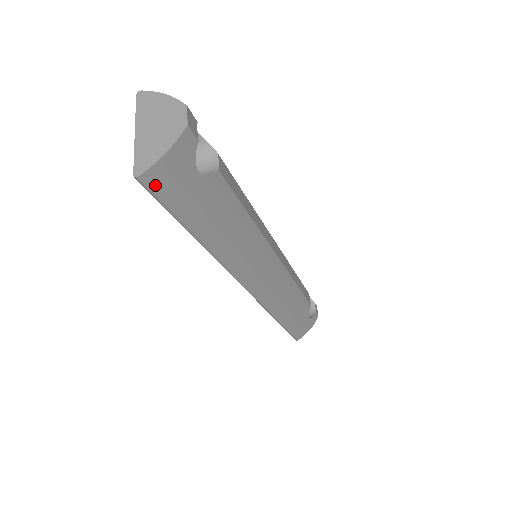
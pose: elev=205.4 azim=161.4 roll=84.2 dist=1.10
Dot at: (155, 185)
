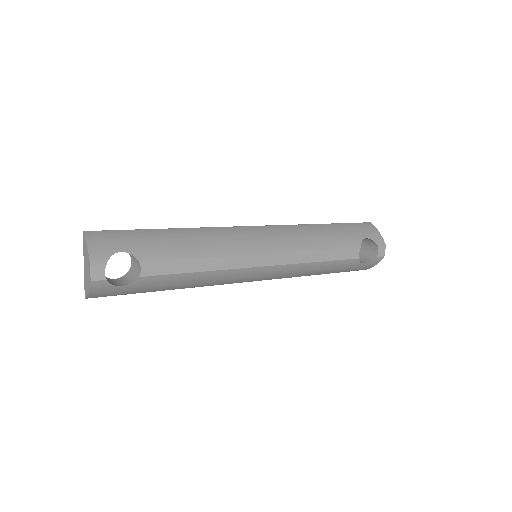
Dot at: (99, 296)
